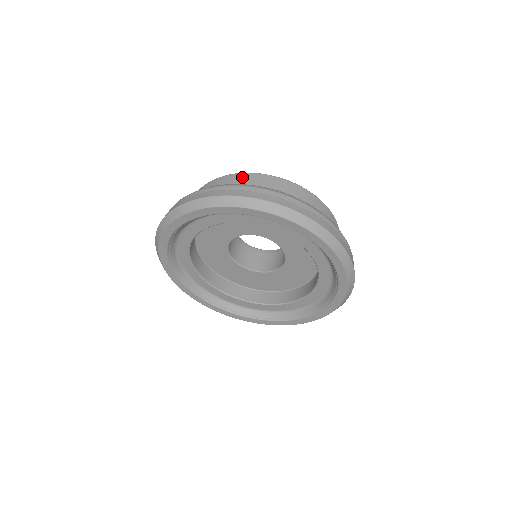
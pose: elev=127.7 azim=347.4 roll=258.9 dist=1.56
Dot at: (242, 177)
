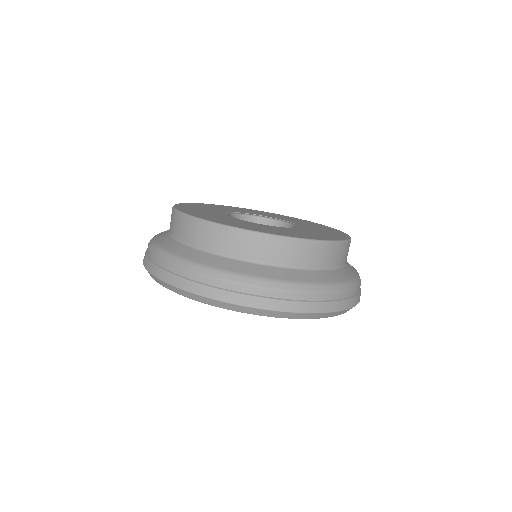
Dot at: (275, 245)
